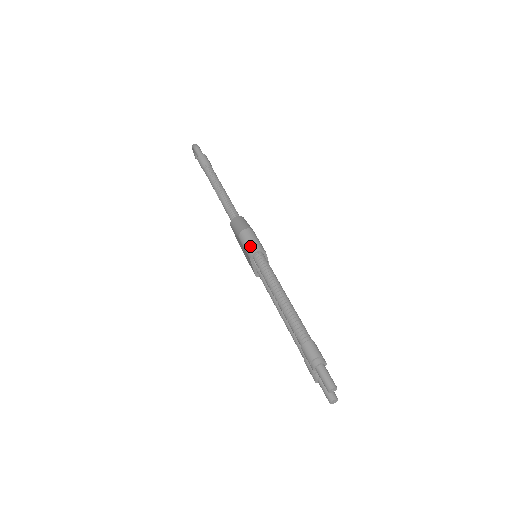
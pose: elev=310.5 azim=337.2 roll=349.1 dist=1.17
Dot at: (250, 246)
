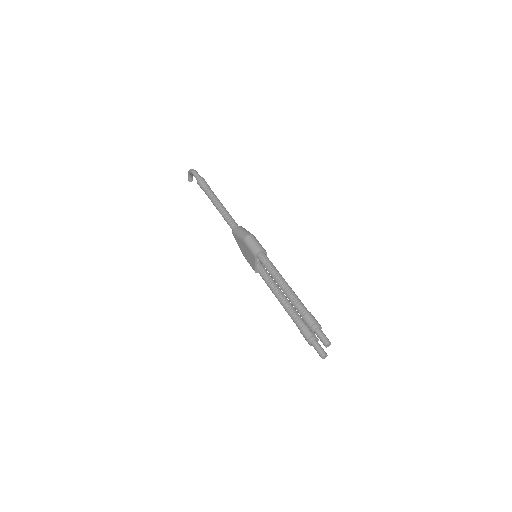
Dot at: (255, 247)
